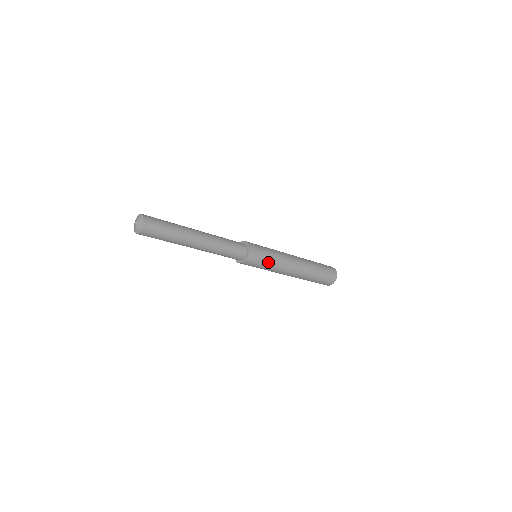
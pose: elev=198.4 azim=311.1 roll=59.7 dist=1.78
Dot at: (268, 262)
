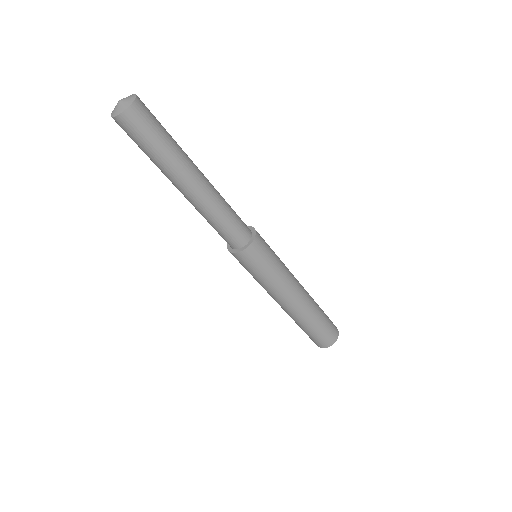
Dot at: (267, 272)
